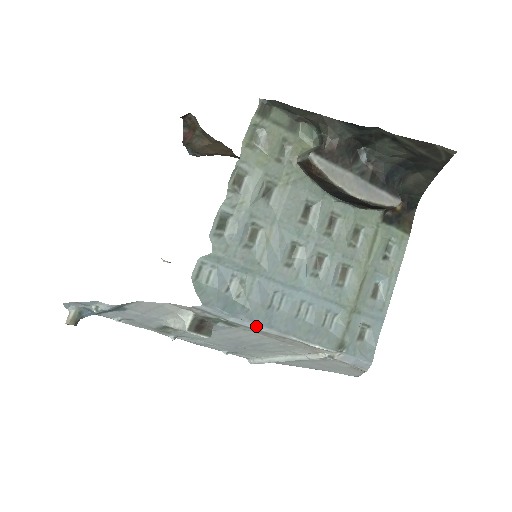
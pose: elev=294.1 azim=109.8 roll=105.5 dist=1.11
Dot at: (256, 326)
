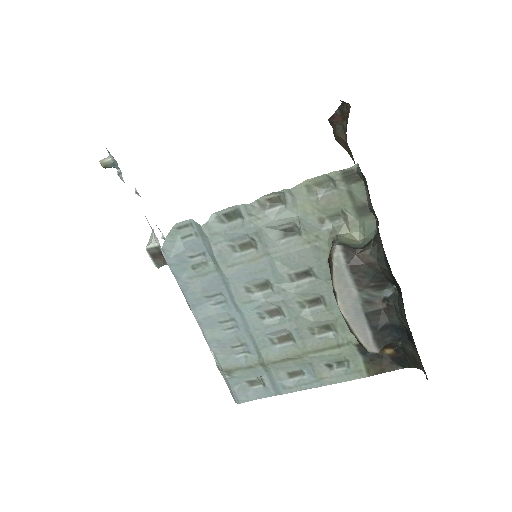
Dot at: (185, 297)
